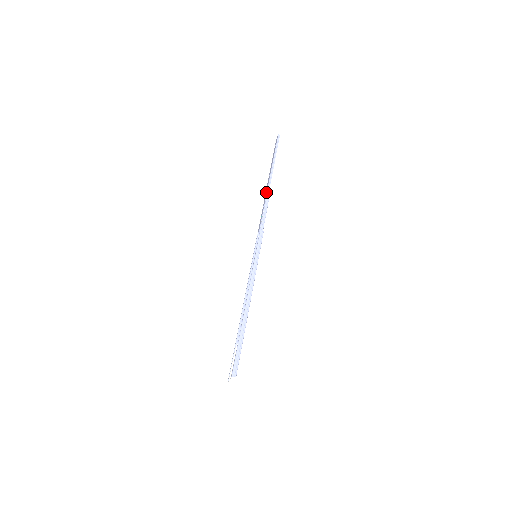
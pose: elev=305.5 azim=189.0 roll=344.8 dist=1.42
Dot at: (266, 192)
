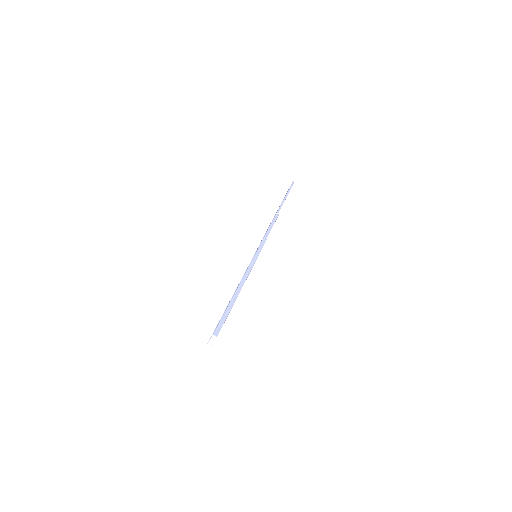
Dot at: occluded
